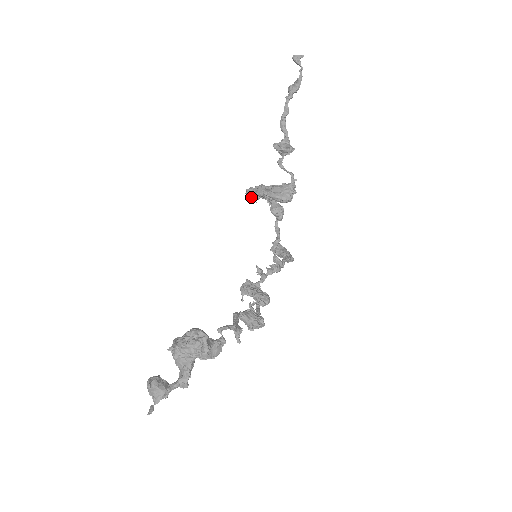
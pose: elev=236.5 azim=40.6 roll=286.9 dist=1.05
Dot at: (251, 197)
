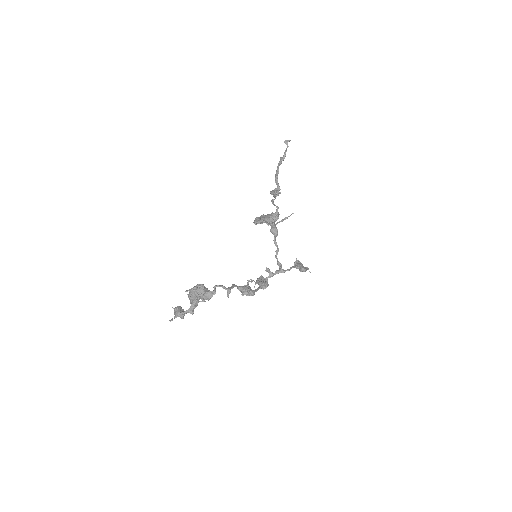
Dot at: (256, 222)
